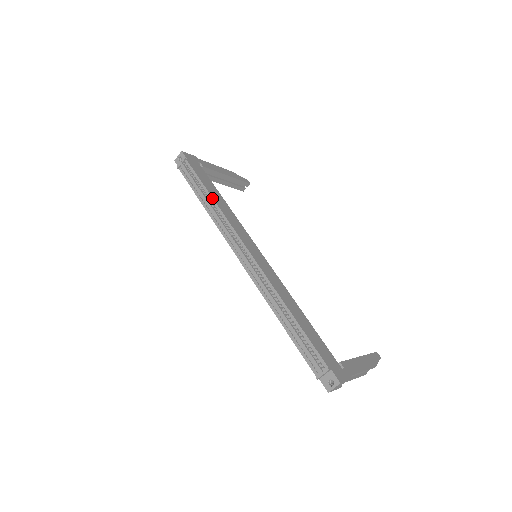
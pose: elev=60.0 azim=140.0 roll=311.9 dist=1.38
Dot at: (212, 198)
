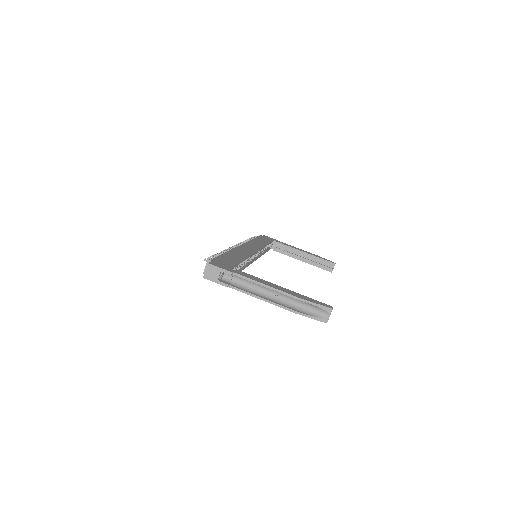
Dot at: (253, 239)
